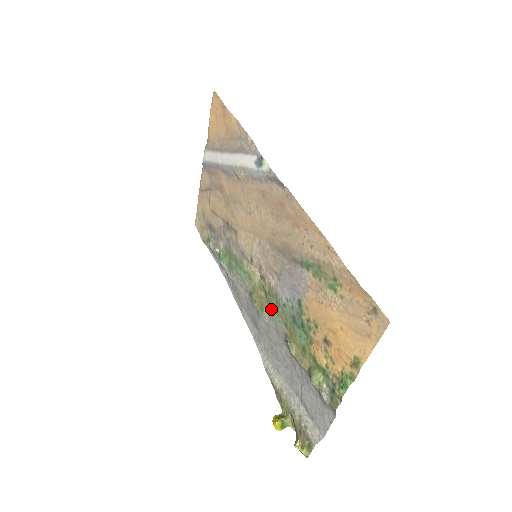
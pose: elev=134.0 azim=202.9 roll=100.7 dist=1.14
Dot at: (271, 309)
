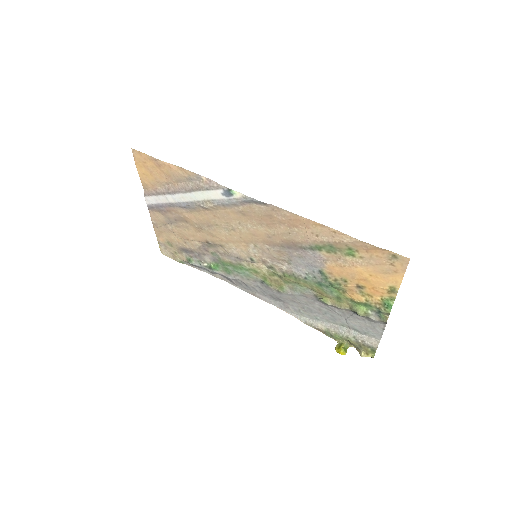
Dot at: (291, 285)
